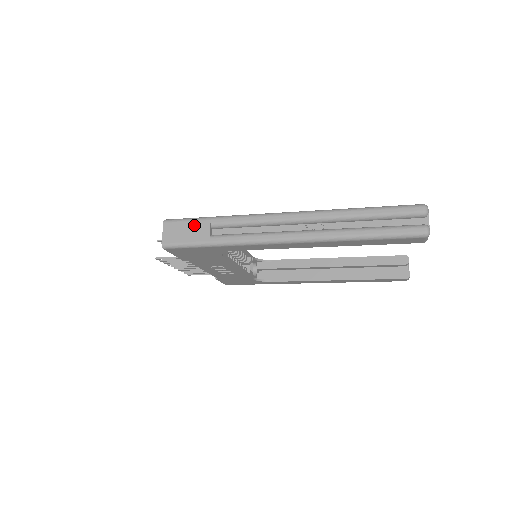
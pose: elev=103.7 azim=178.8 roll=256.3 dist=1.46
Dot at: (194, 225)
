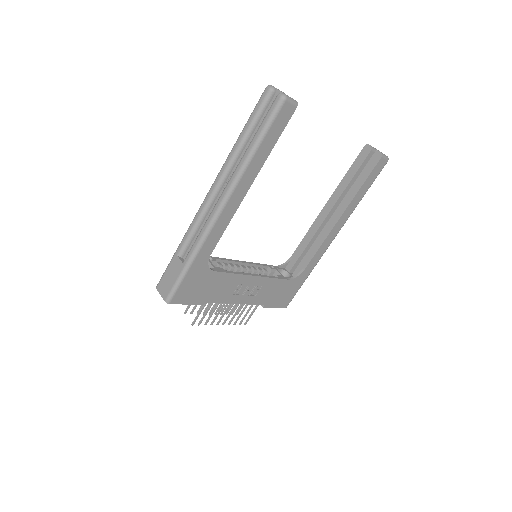
Dot at: (170, 268)
